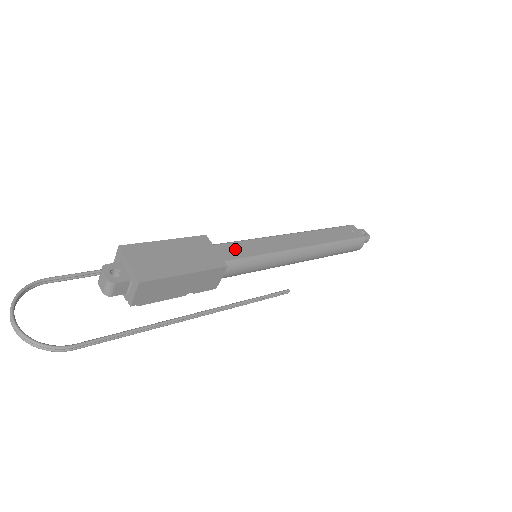
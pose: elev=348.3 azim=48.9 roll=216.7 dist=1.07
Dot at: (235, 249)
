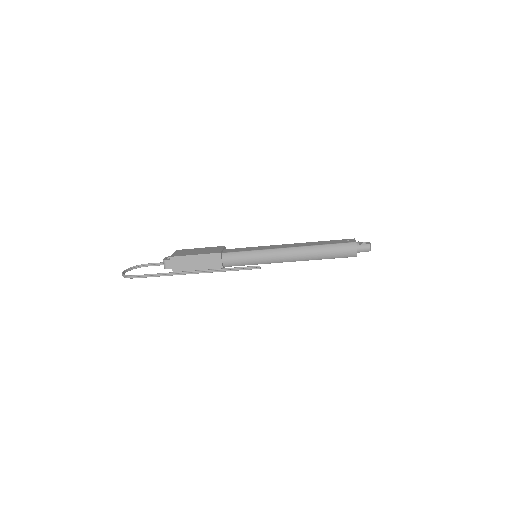
Dot at: (237, 250)
